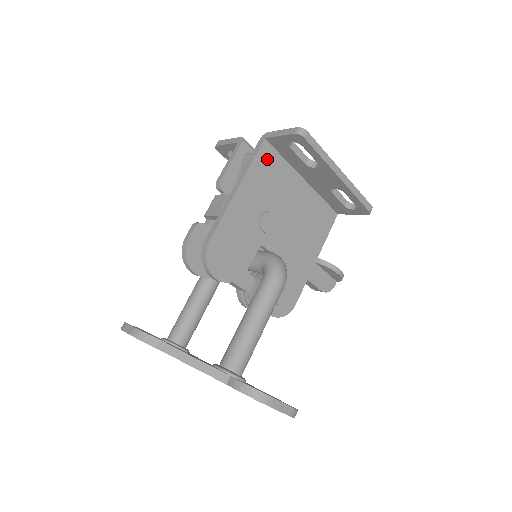
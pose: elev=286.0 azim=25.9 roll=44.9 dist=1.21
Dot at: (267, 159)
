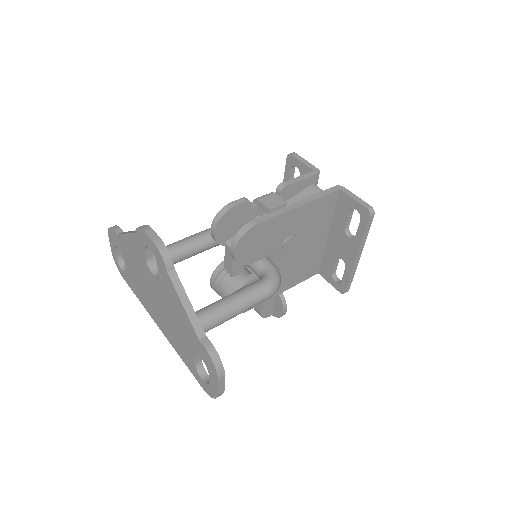
Dot at: (328, 203)
